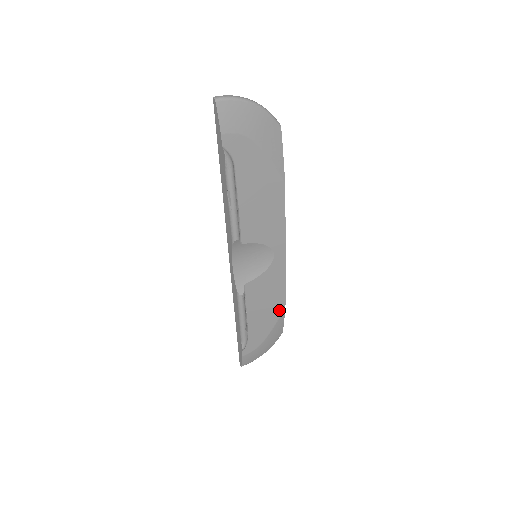
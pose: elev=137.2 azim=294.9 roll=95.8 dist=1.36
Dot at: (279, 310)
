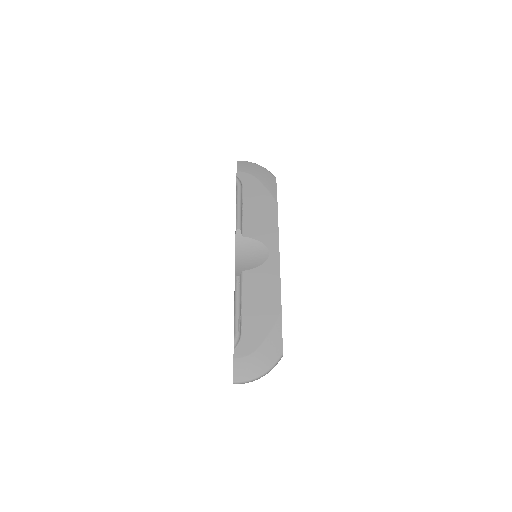
Dot at: (275, 313)
